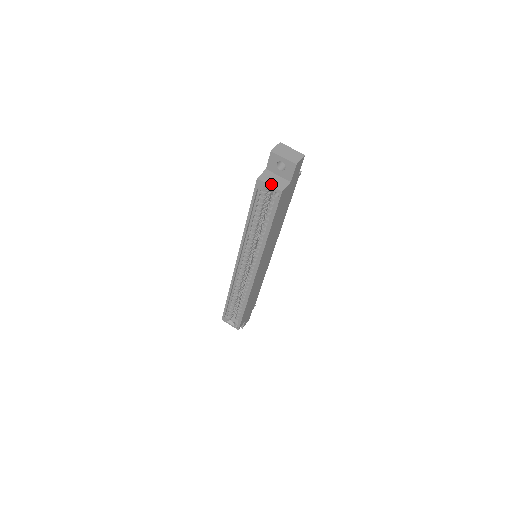
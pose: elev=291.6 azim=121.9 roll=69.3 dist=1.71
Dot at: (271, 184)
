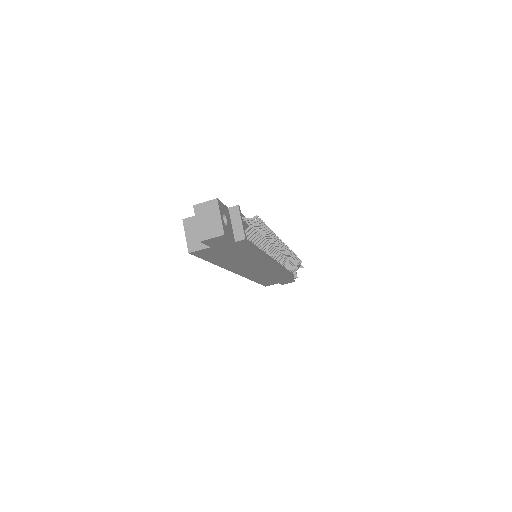
Dot at: (188, 236)
